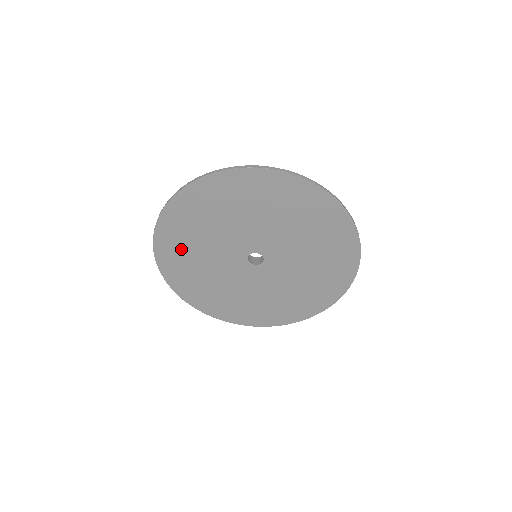
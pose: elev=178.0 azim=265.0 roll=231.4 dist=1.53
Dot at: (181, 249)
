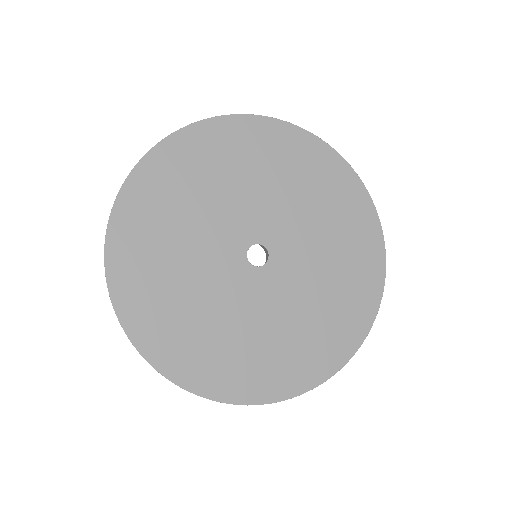
Dot at: (150, 243)
